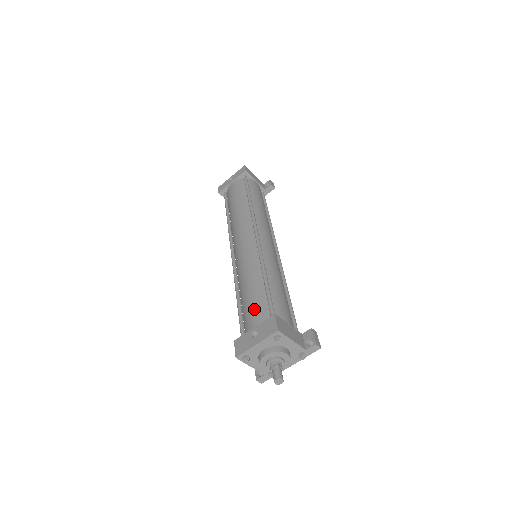
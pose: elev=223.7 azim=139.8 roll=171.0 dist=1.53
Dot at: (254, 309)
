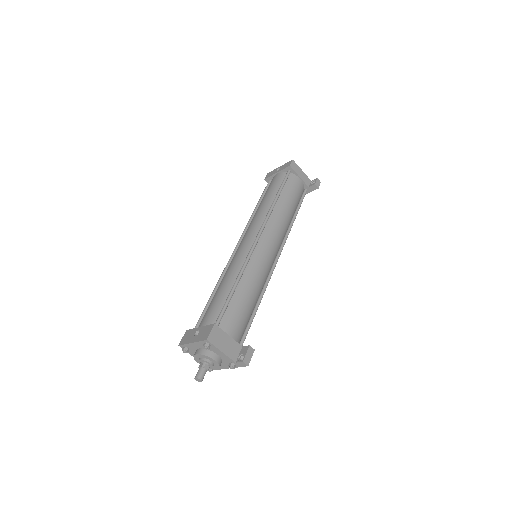
Dot at: (211, 310)
